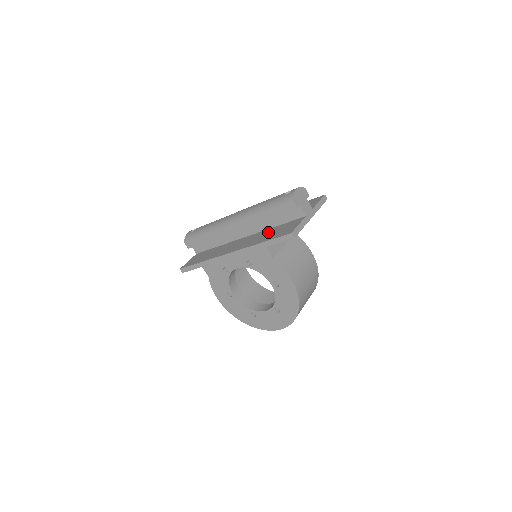
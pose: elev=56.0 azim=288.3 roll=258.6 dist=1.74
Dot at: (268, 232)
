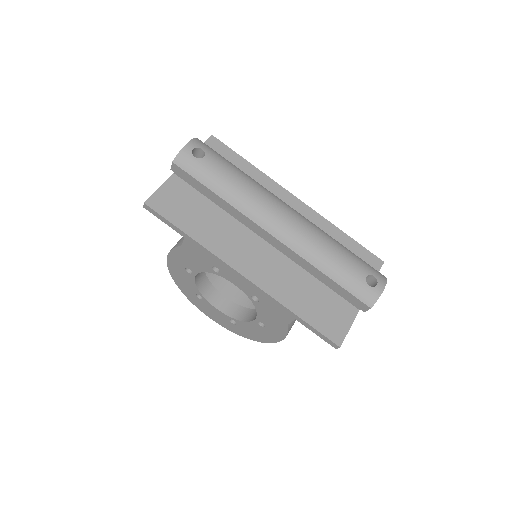
Dot at: (306, 286)
